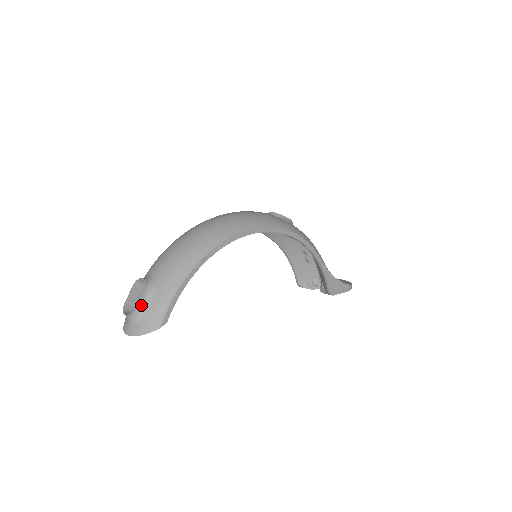
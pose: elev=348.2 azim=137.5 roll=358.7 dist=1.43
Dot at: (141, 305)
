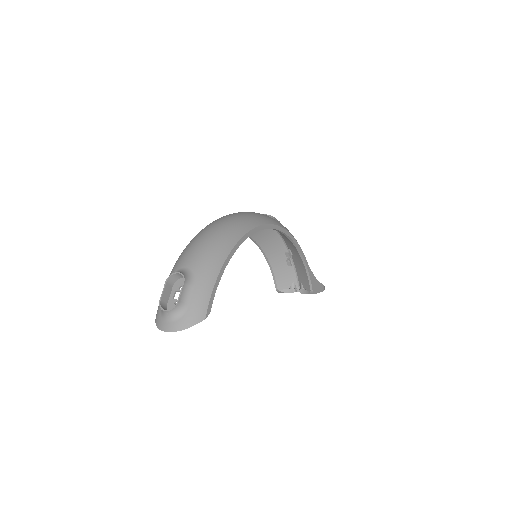
Dot at: (182, 298)
